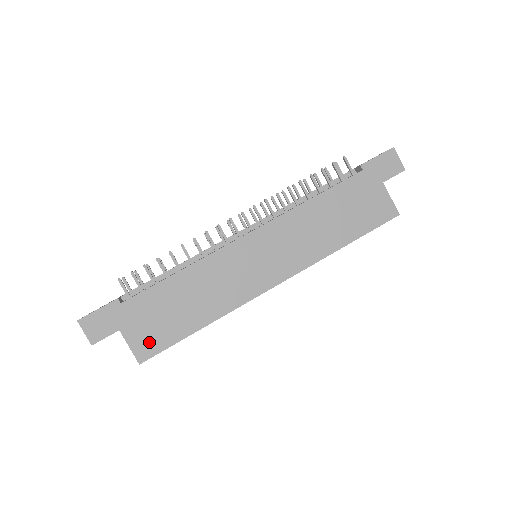
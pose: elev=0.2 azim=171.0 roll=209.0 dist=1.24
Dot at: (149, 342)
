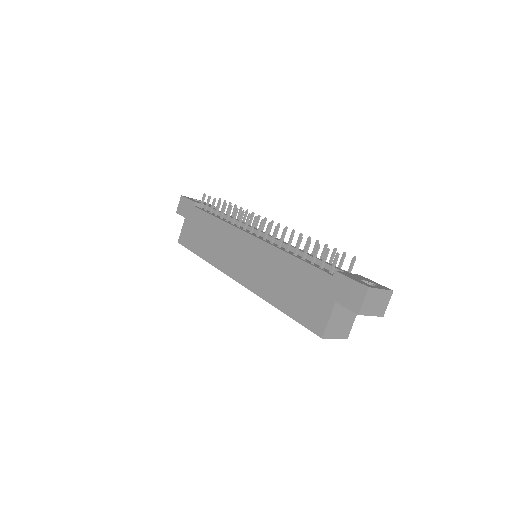
Dot at: (186, 237)
